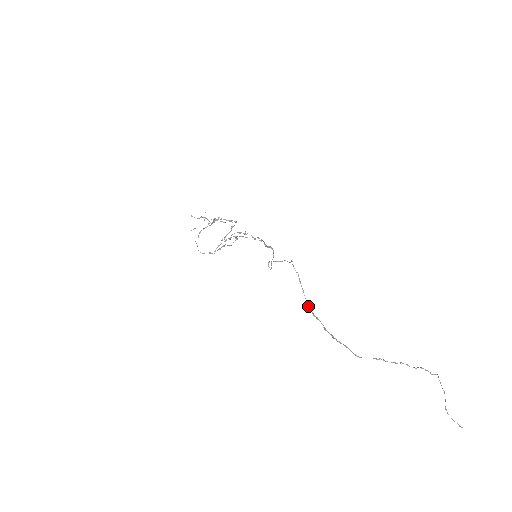
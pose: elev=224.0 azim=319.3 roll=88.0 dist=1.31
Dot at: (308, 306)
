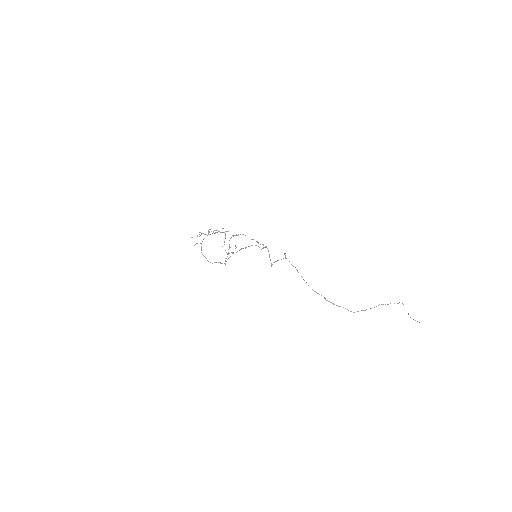
Dot at: occluded
